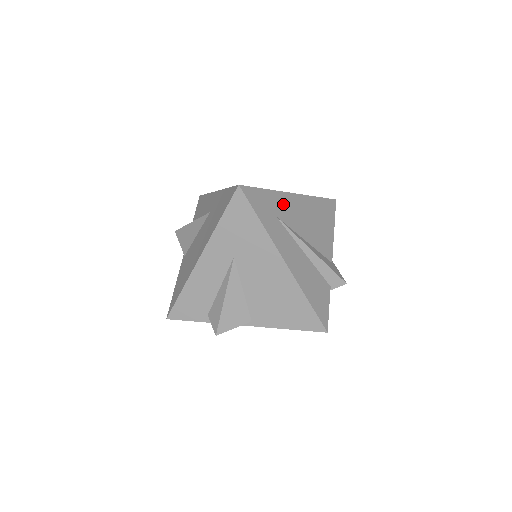
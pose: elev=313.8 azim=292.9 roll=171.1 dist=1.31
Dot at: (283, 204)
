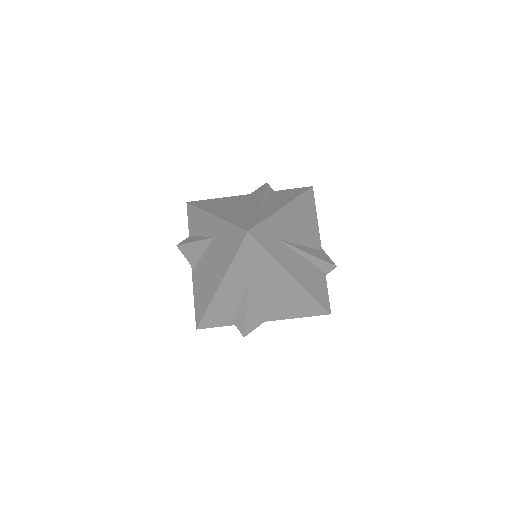
Dot at: (280, 223)
